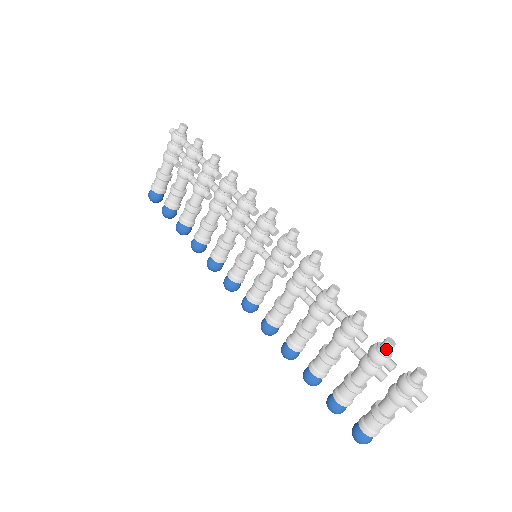
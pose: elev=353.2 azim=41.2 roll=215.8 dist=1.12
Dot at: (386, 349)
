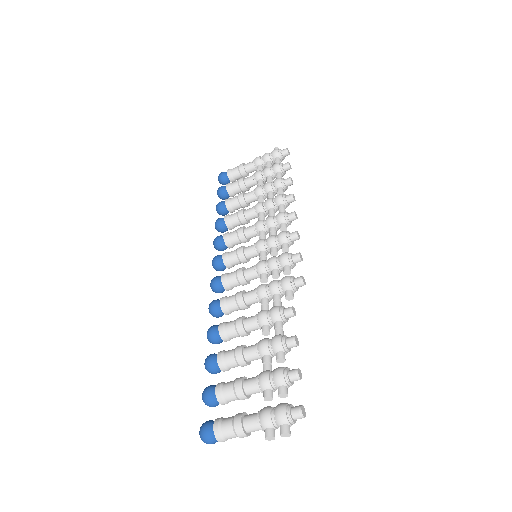
Dot at: (292, 375)
